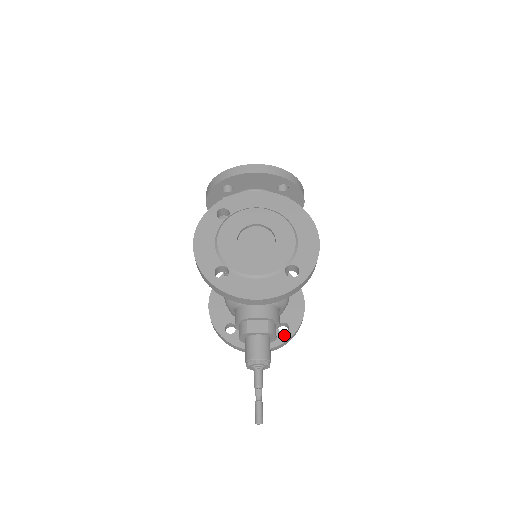
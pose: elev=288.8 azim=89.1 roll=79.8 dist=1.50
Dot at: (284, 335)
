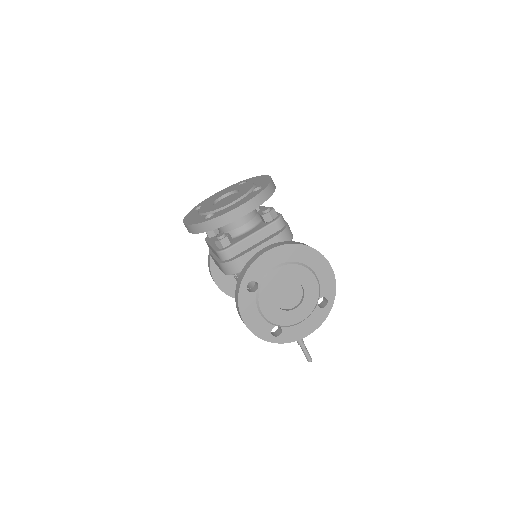
Dot at: occluded
